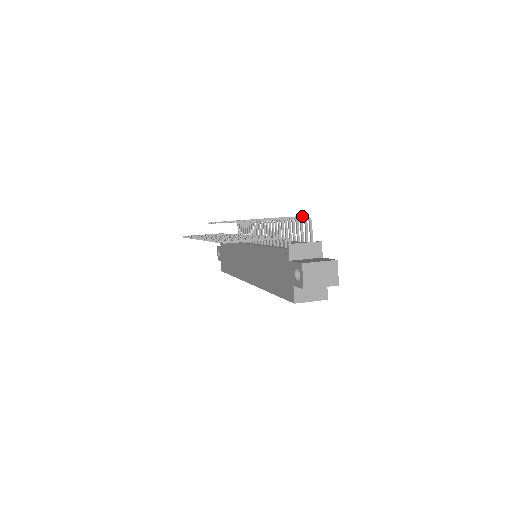
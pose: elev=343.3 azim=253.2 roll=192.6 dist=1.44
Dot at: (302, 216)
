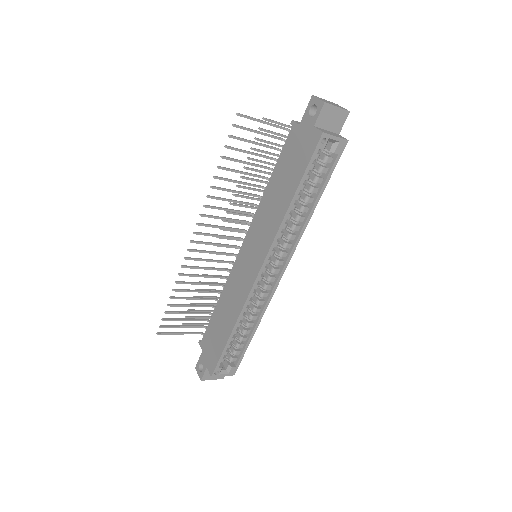
Dot at: (291, 126)
